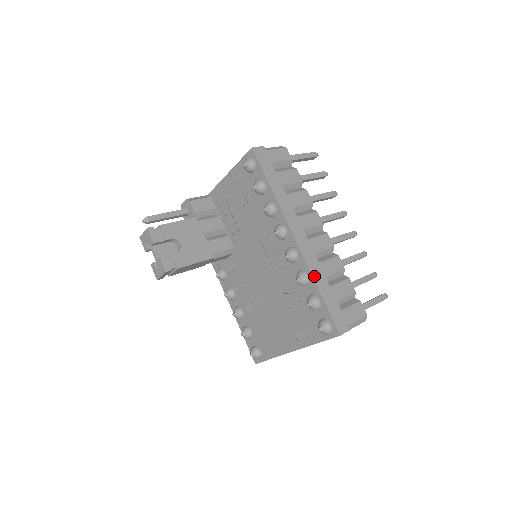
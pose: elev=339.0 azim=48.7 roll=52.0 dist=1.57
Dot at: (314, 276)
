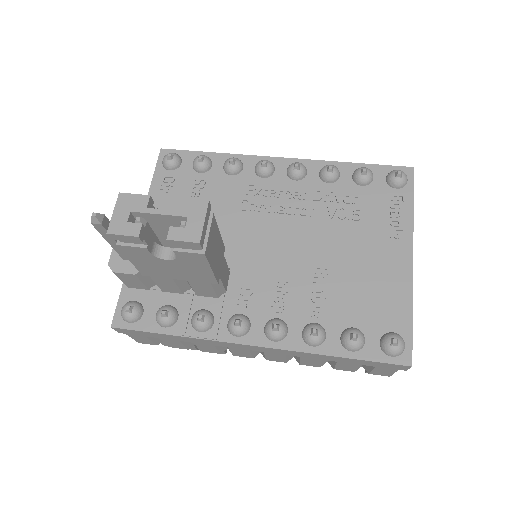
Dot at: (334, 163)
